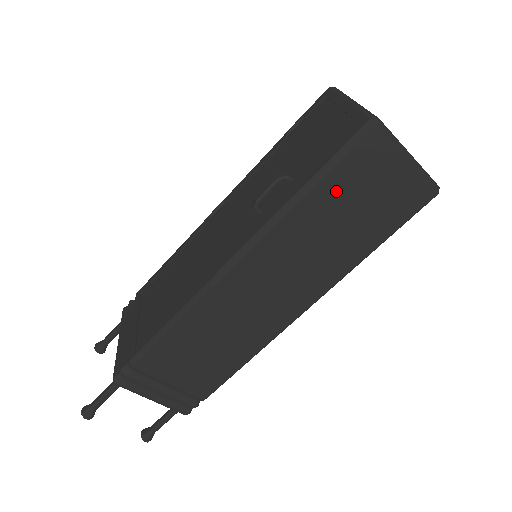
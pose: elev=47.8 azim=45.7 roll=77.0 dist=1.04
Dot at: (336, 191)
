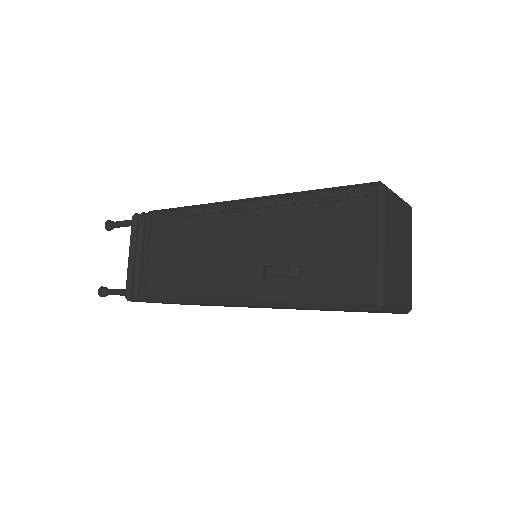
Dot at: occluded
